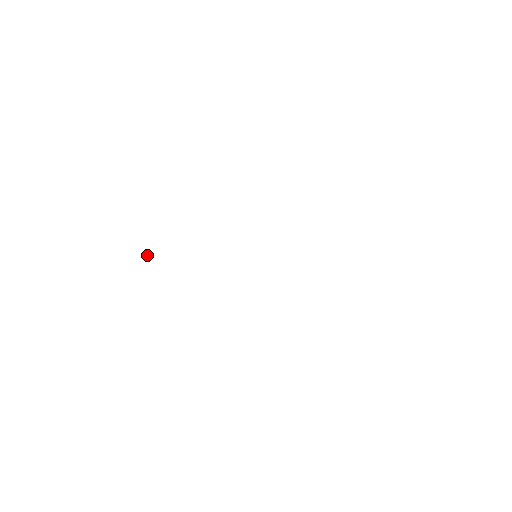
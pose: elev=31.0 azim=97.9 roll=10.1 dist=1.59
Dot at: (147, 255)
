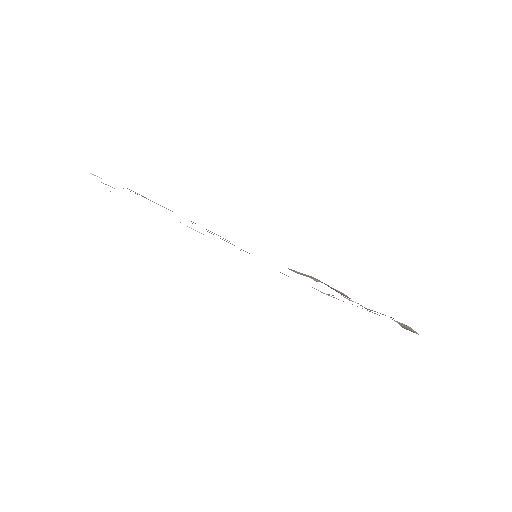
Dot at: occluded
